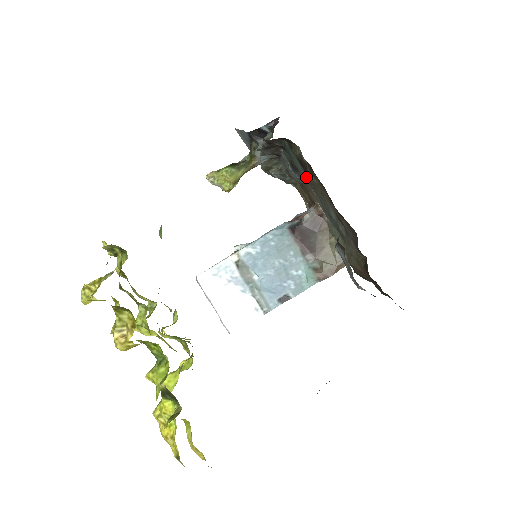
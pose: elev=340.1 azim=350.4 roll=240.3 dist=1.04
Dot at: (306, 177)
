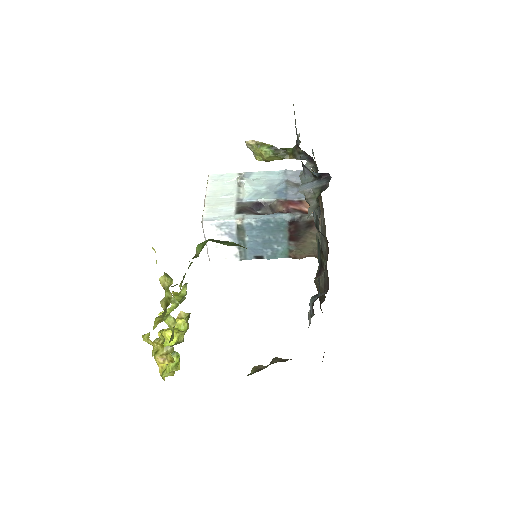
Dot at: (319, 264)
